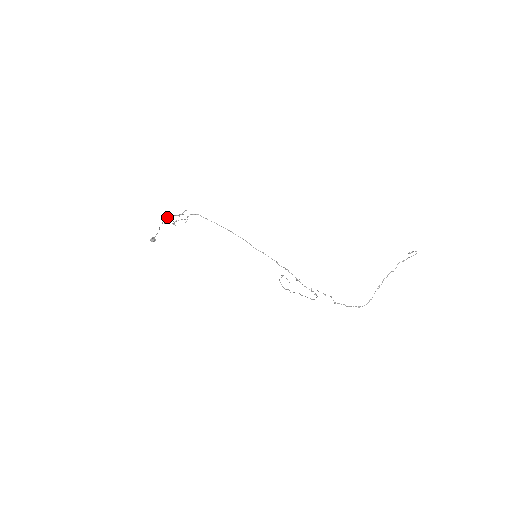
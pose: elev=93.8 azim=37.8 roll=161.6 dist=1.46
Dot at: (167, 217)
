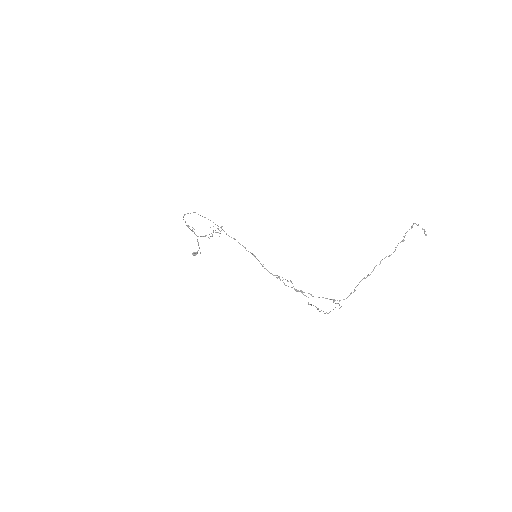
Dot at: occluded
